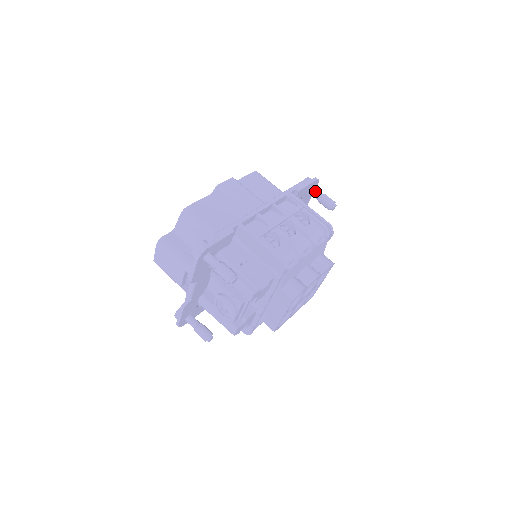
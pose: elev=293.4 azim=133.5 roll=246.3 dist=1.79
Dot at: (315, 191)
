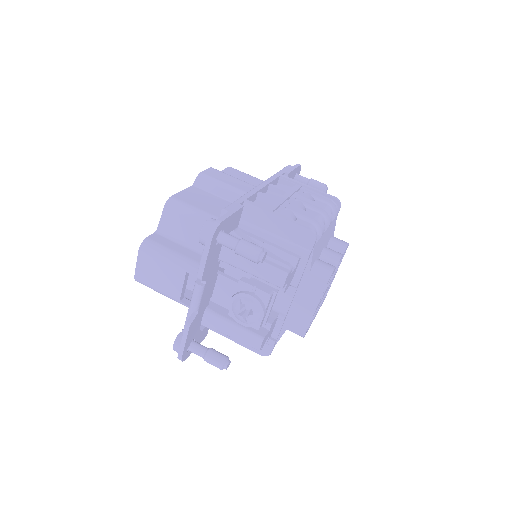
Dot at: (301, 177)
